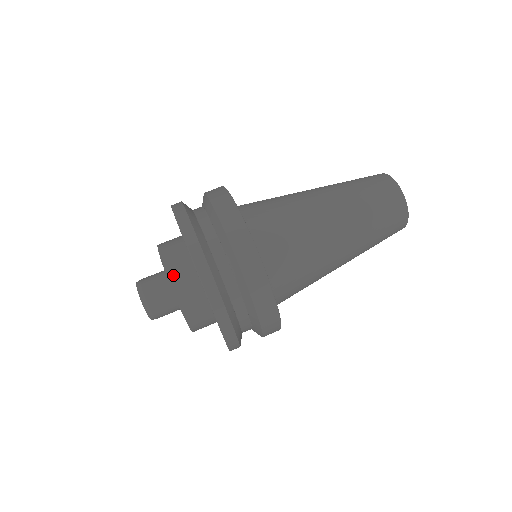
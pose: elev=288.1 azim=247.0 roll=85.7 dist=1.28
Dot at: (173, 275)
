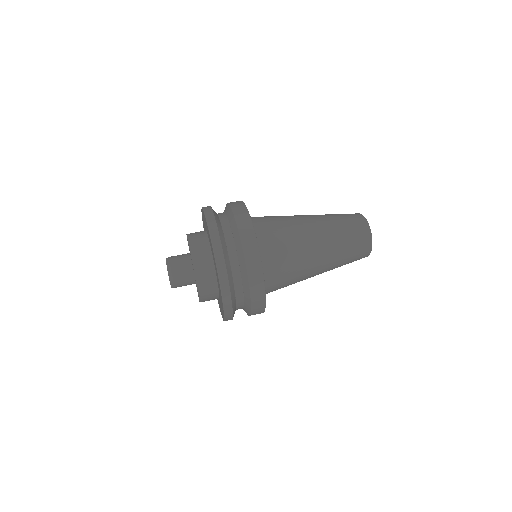
Dot at: (198, 270)
